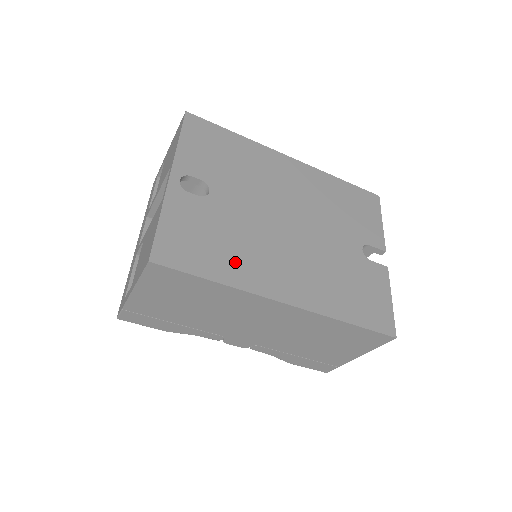
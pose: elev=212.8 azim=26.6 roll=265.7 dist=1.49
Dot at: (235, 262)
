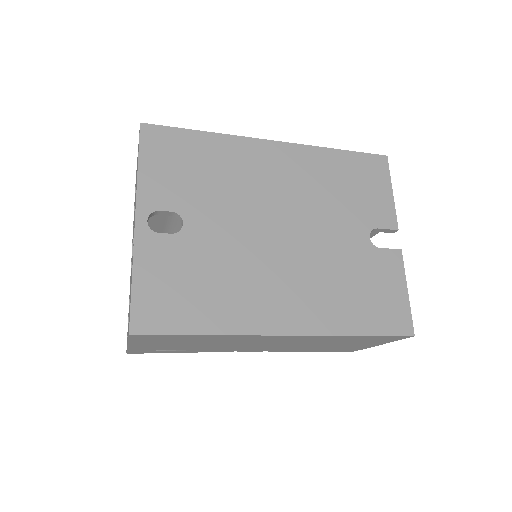
Dot at: (223, 304)
